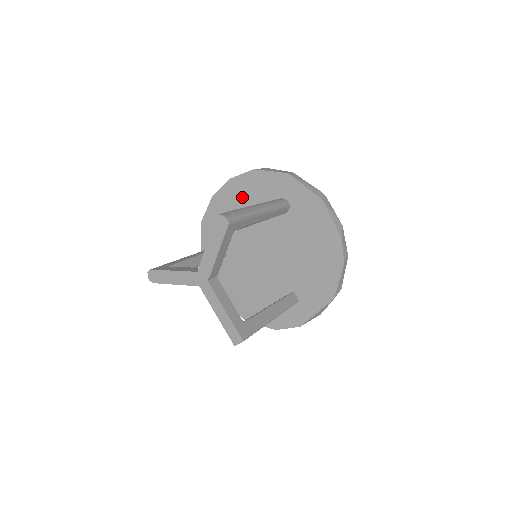
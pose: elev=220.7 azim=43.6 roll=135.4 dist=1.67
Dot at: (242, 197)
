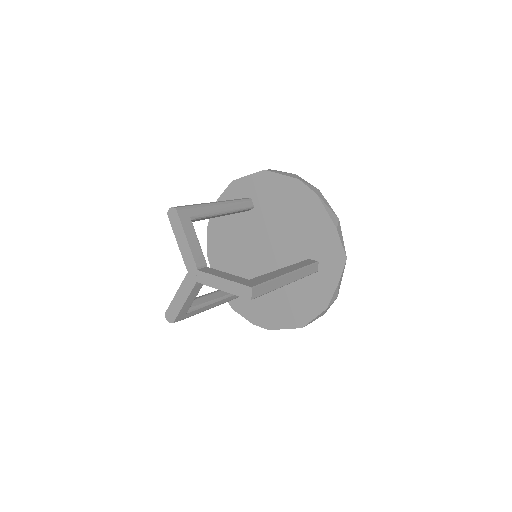
Dot at: (222, 232)
